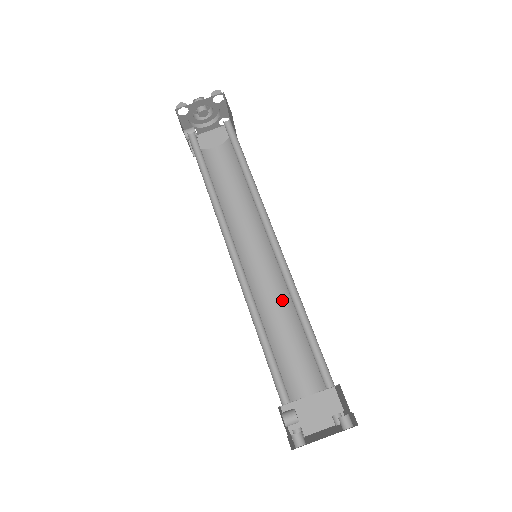
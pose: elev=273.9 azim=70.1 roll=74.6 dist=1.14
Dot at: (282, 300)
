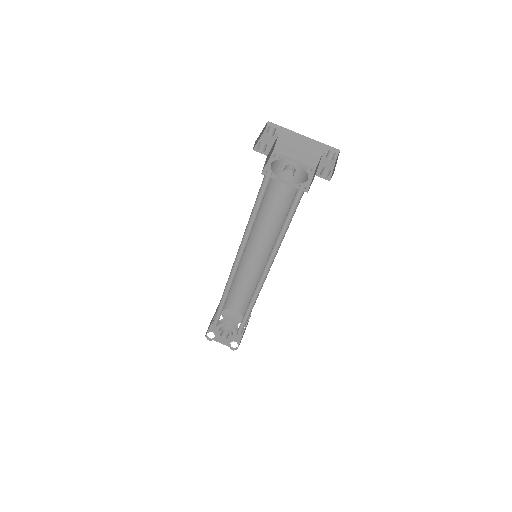
Dot at: occluded
